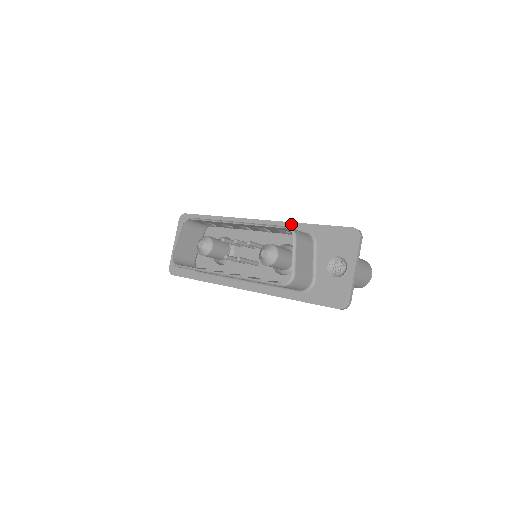
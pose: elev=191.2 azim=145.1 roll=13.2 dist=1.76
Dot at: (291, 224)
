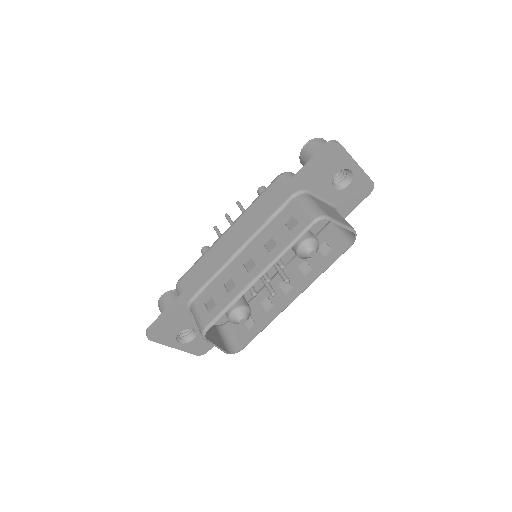
Dot at: (270, 210)
